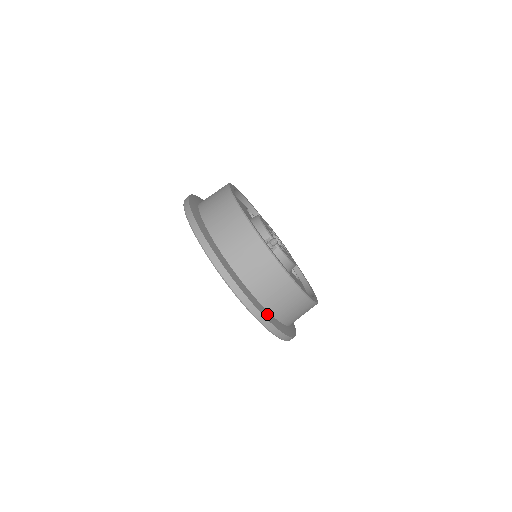
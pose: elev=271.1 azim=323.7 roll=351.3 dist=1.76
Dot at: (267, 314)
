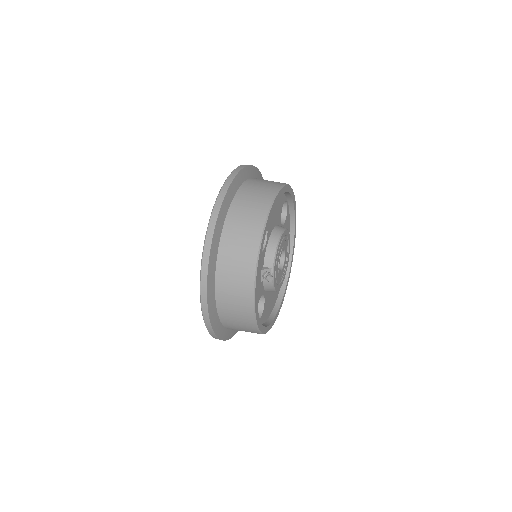
Dot at: (219, 328)
